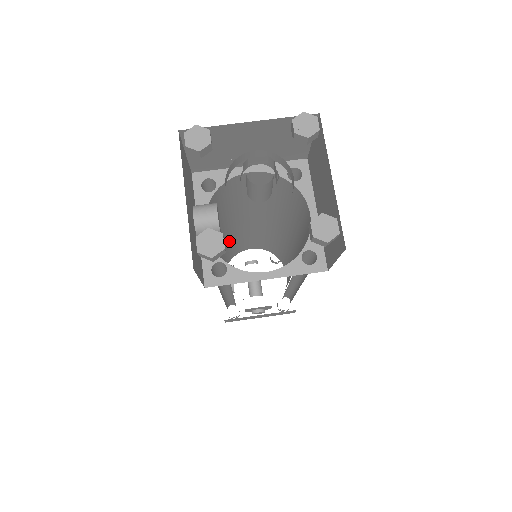
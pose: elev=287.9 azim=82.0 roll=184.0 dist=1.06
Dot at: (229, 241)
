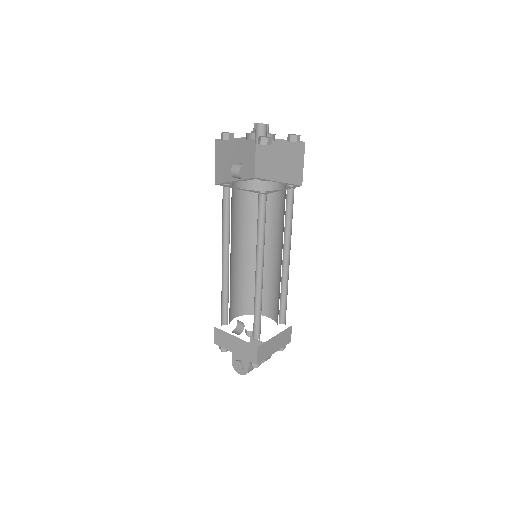
Dot at: occluded
